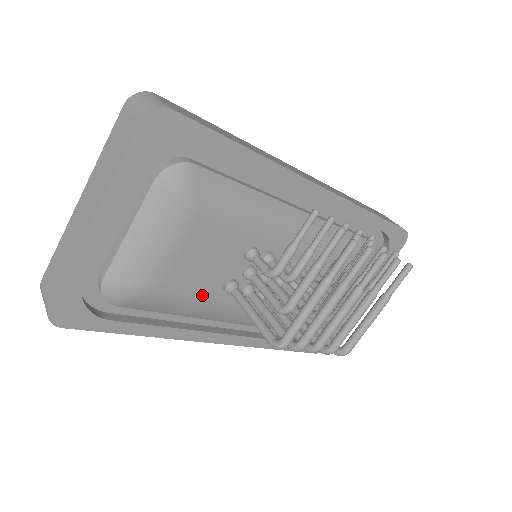
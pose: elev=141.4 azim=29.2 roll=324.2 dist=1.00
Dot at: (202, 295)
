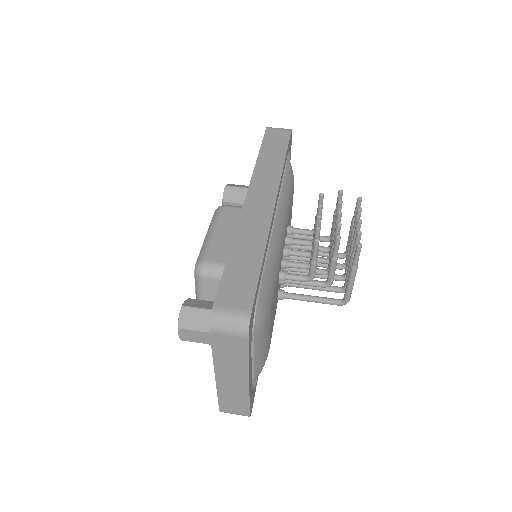
Dot at: occluded
